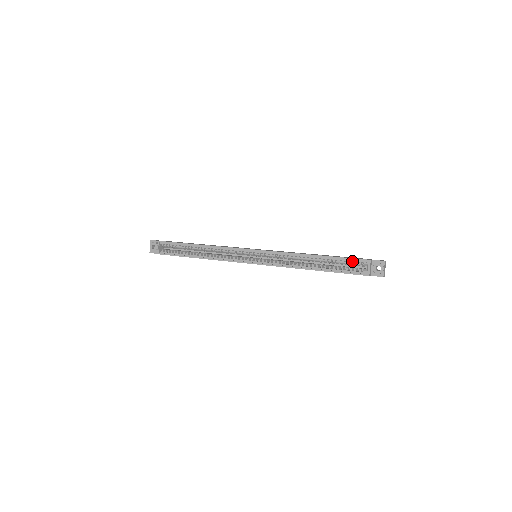
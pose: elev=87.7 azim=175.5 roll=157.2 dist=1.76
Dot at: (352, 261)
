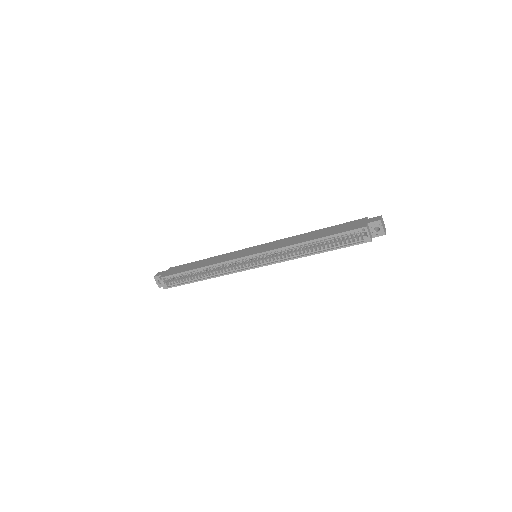
Dot at: (349, 233)
